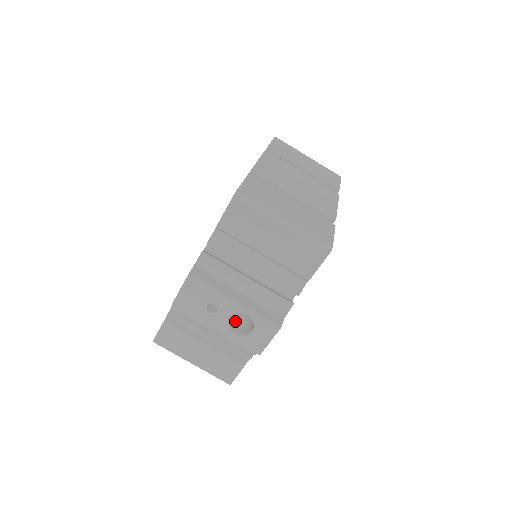
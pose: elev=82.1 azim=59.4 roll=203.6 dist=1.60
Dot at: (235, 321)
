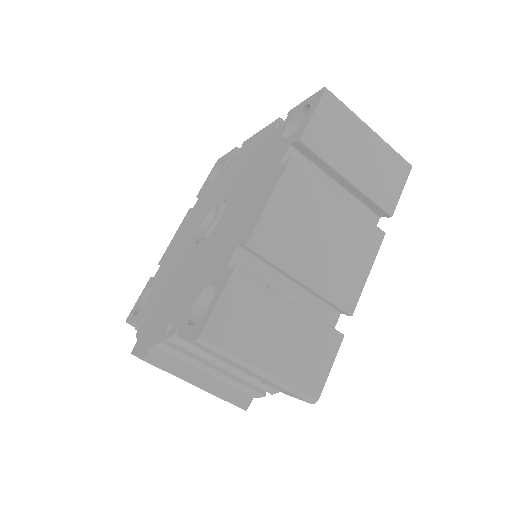
Dot at: occluded
